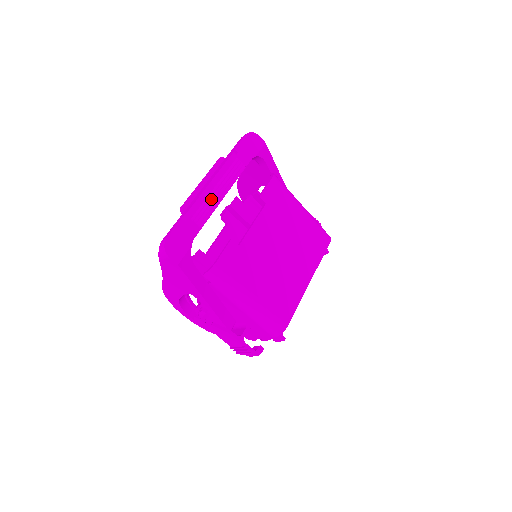
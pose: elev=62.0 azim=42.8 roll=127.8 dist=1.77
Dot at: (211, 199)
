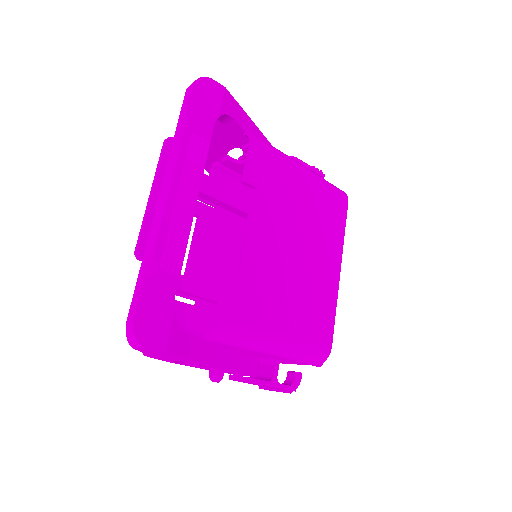
Dot at: (178, 221)
